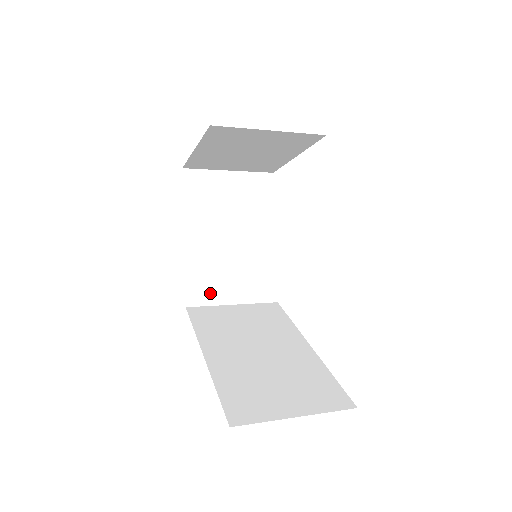
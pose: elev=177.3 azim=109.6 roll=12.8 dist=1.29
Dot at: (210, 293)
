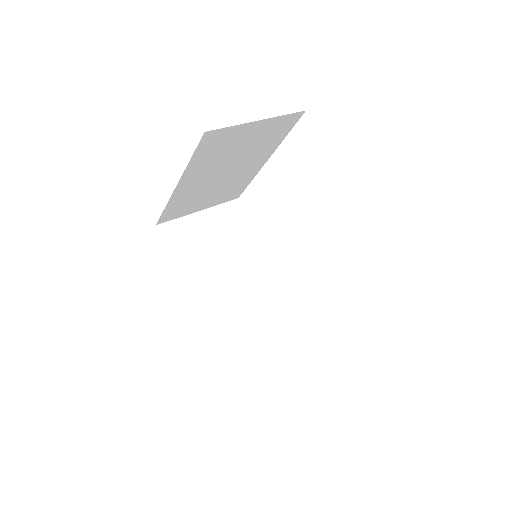
Dot at: (183, 211)
